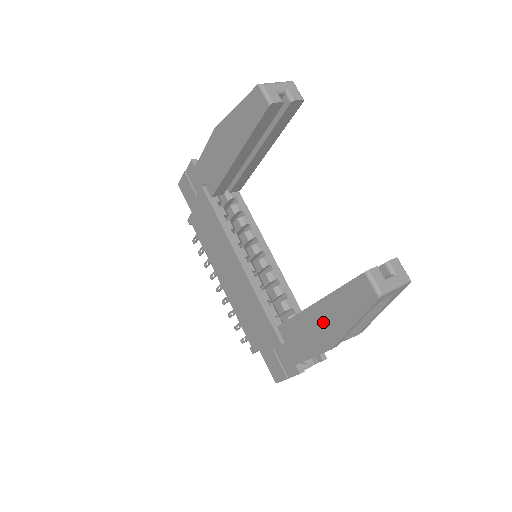
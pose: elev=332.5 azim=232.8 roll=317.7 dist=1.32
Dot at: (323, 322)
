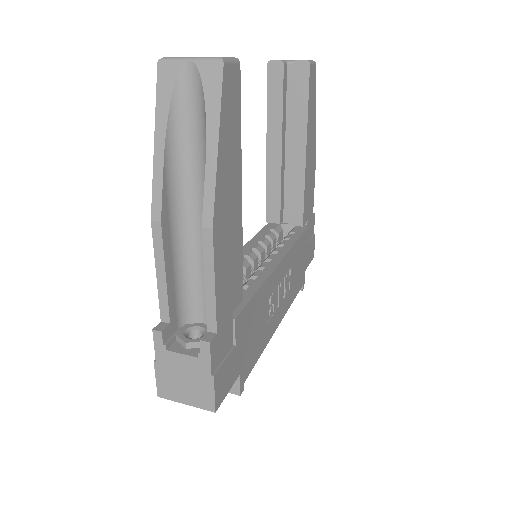
Dot at: occluded
